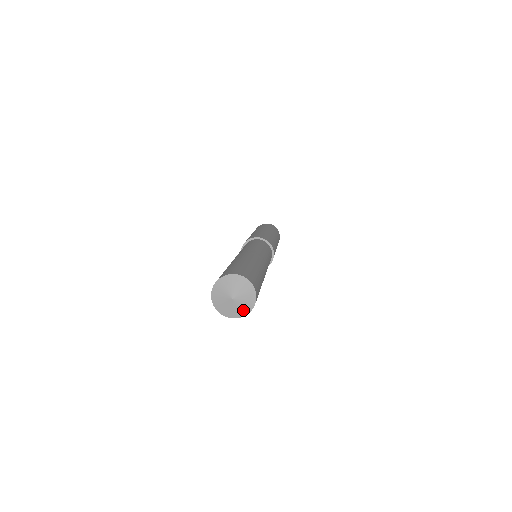
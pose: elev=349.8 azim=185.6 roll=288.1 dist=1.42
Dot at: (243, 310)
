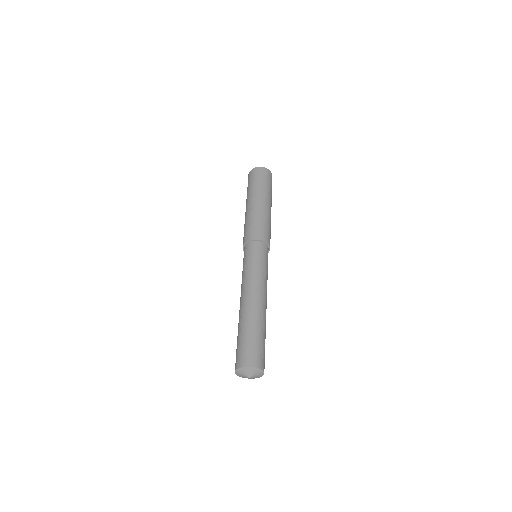
Dot at: (254, 378)
